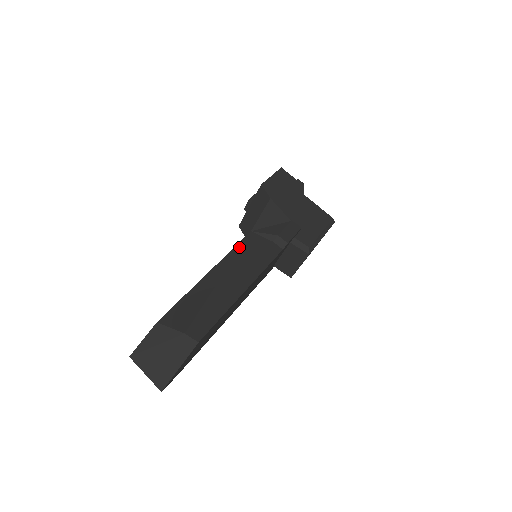
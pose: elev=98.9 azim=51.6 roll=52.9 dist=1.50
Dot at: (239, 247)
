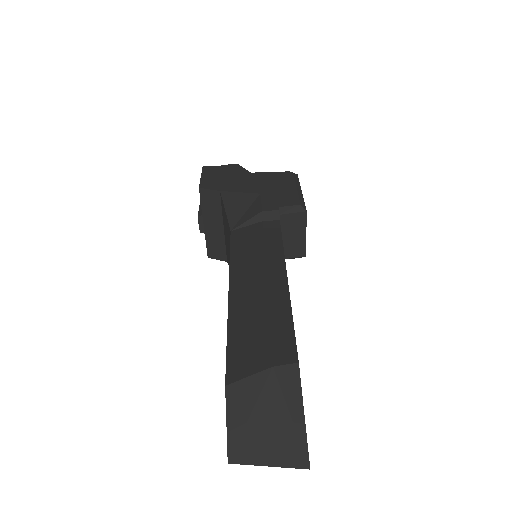
Dot at: (234, 250)
